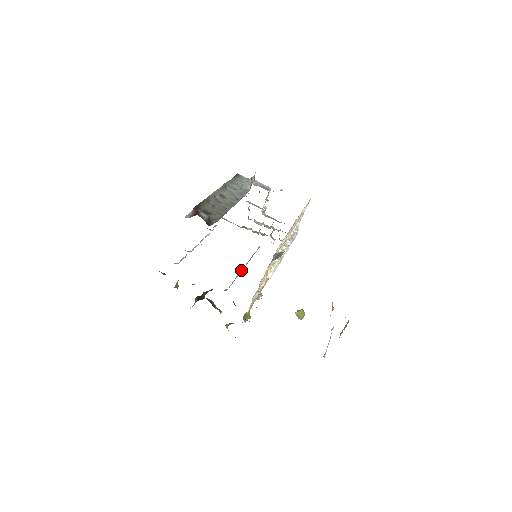
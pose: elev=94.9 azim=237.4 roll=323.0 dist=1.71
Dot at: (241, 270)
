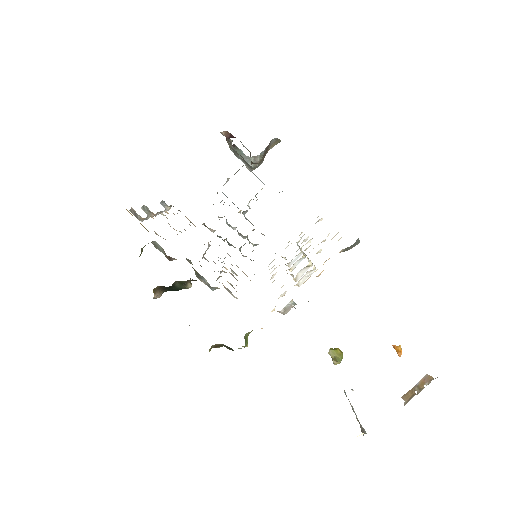
Dot at: occluded
